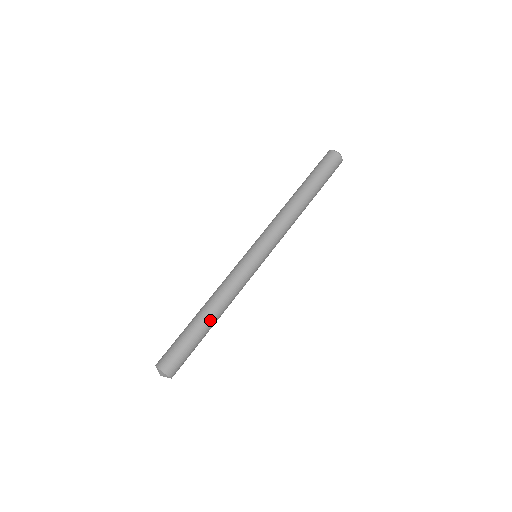
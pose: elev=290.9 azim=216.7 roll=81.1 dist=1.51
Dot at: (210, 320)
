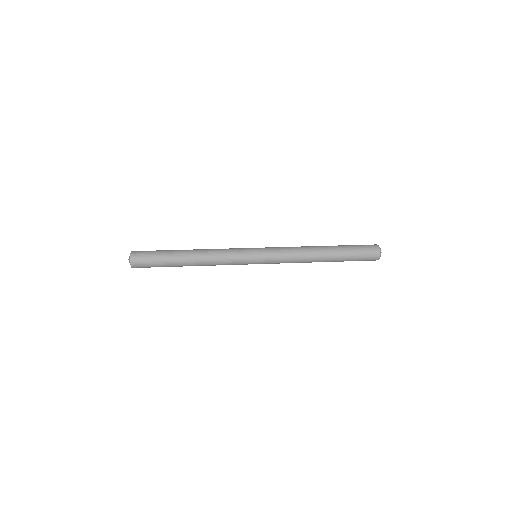
Dot at: (187, 254)
